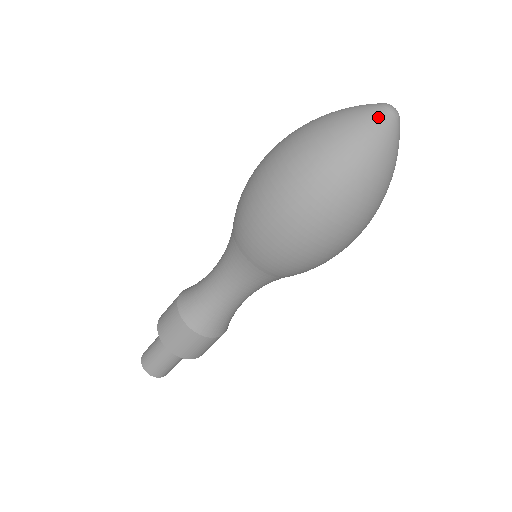
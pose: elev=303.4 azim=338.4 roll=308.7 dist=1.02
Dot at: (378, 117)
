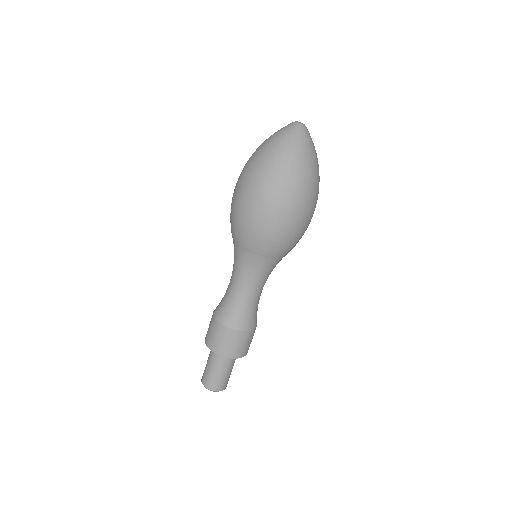
Dot at: (285, 126)
